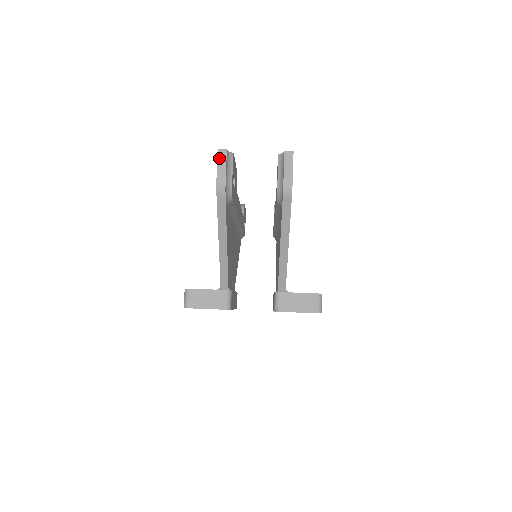
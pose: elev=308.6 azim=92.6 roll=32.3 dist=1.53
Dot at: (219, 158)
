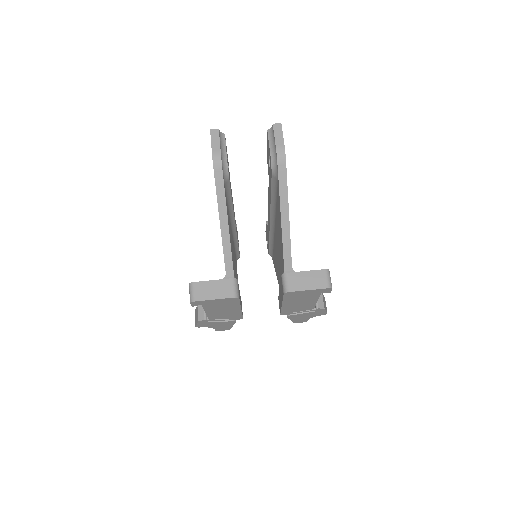
Dot at: (212, 136)
